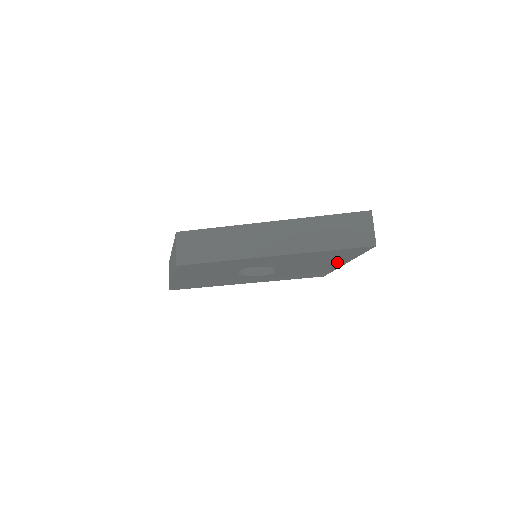
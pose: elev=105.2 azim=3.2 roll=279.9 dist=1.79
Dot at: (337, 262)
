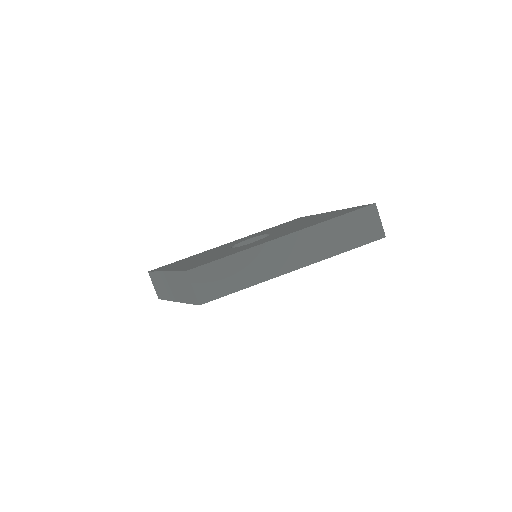
Dot at: occluded
